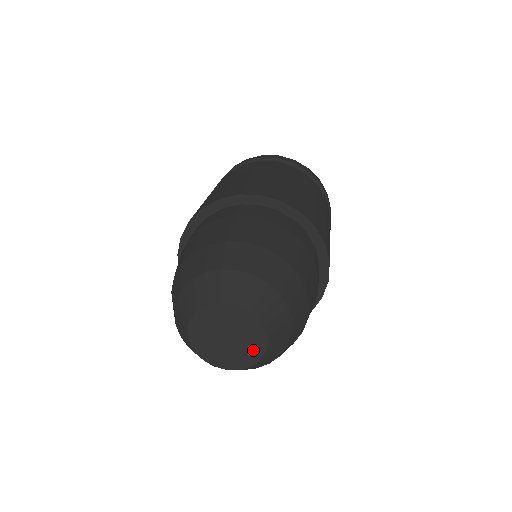
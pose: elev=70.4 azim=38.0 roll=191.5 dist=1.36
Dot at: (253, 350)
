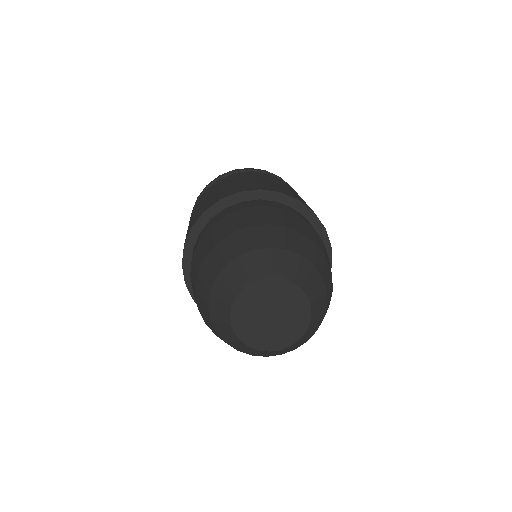
Dot at: (299, 310)
